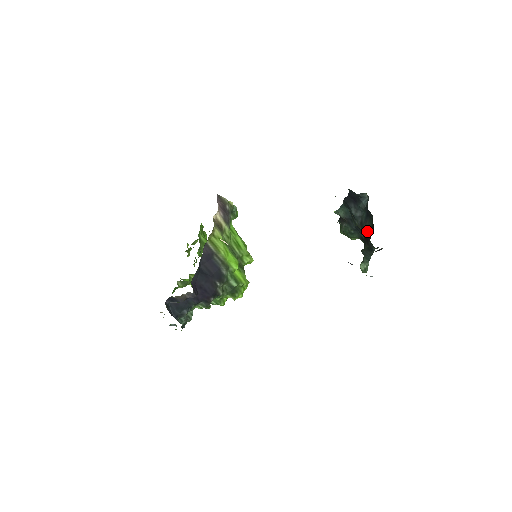
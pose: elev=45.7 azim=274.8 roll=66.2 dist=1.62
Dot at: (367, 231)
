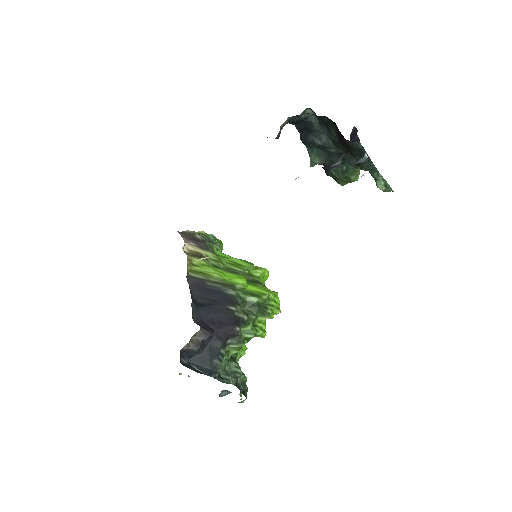
Dot at: (338, 138)
